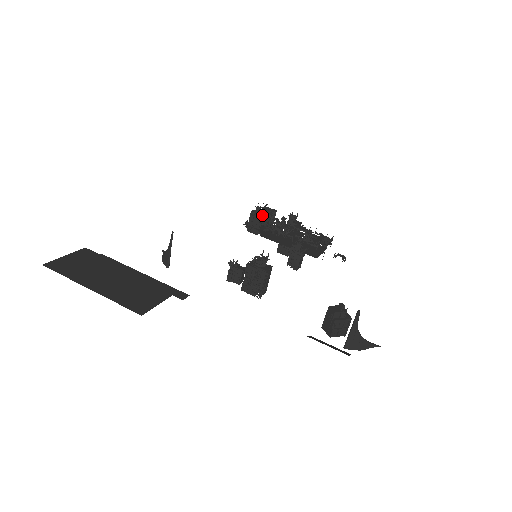
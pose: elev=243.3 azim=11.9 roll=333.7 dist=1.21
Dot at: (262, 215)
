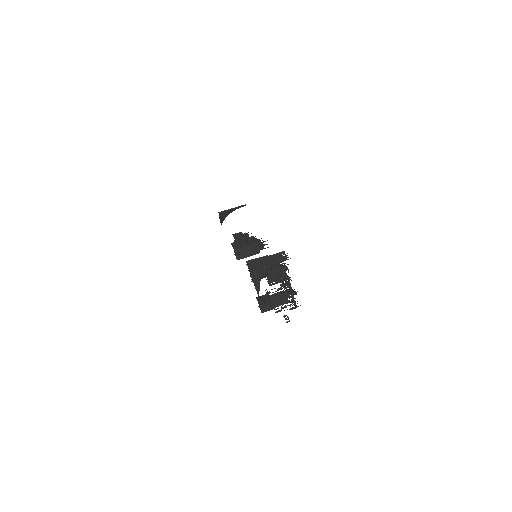
Dot at: (282, 260)
